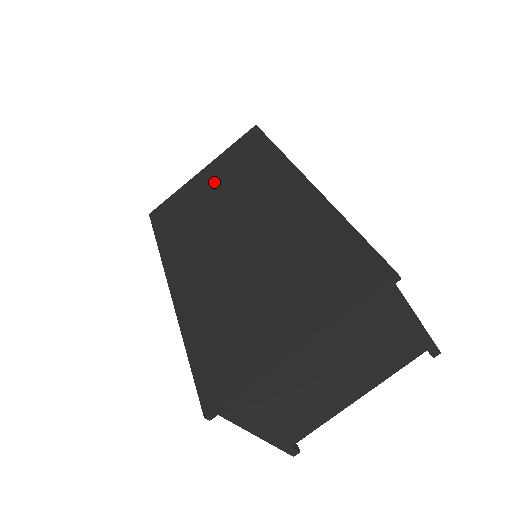
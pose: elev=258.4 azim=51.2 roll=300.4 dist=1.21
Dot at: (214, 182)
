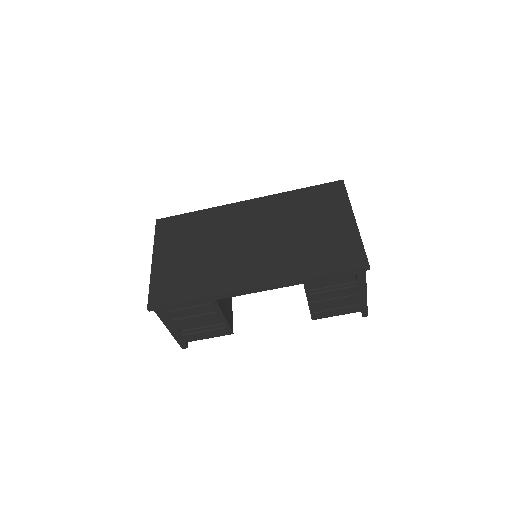
Dot at: (180, 251)
